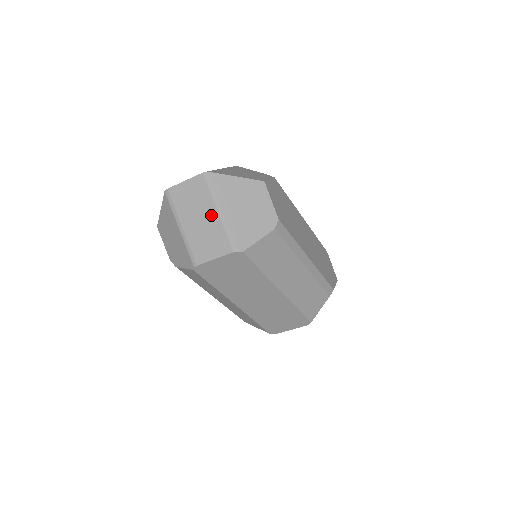
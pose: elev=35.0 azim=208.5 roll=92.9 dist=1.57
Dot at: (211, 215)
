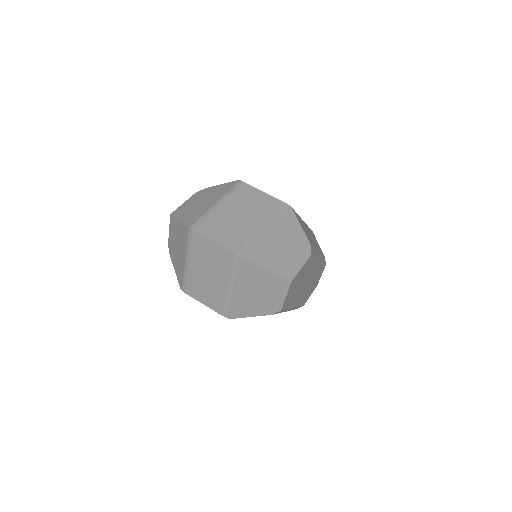
Dot at: (220, 282)
